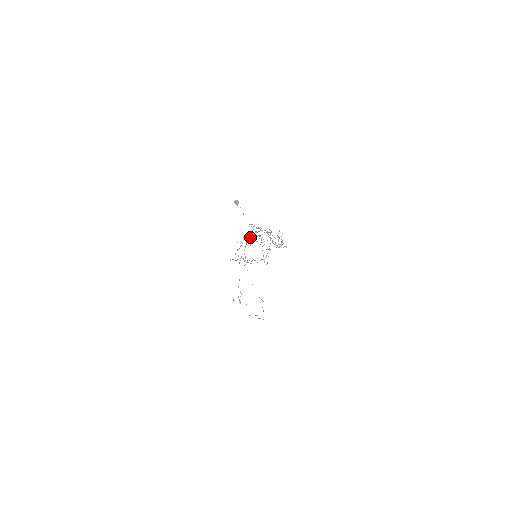
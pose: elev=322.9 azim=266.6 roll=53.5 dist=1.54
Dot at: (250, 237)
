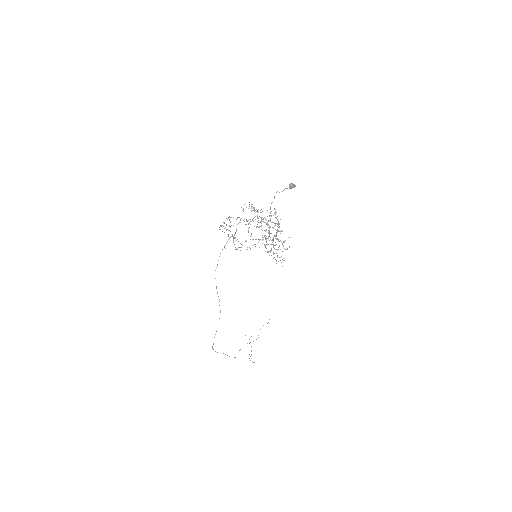
Dot at: occluded
